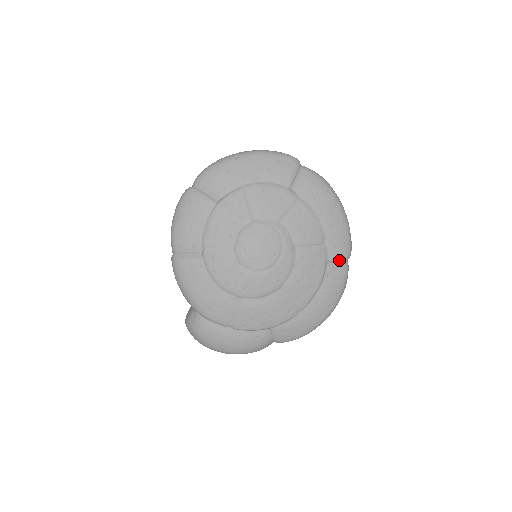
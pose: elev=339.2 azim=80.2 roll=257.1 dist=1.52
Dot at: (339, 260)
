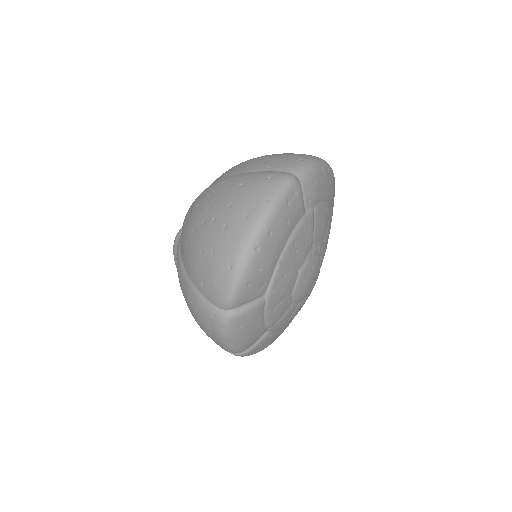
Dot at: occluded
